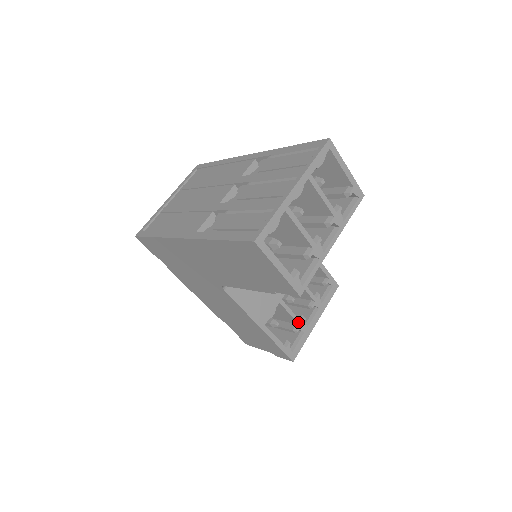
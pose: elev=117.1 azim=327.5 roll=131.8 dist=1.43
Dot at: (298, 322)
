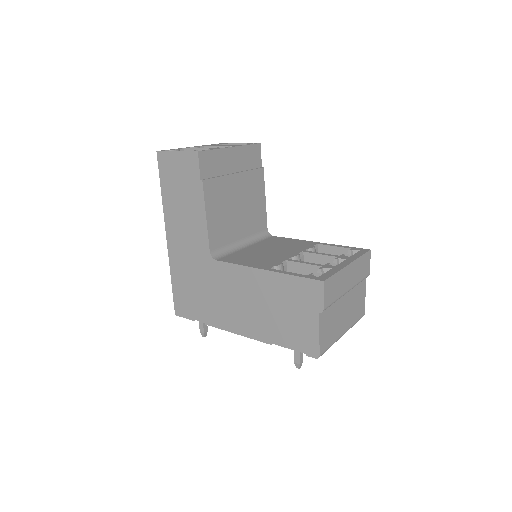
Dot at: (318, 266)
